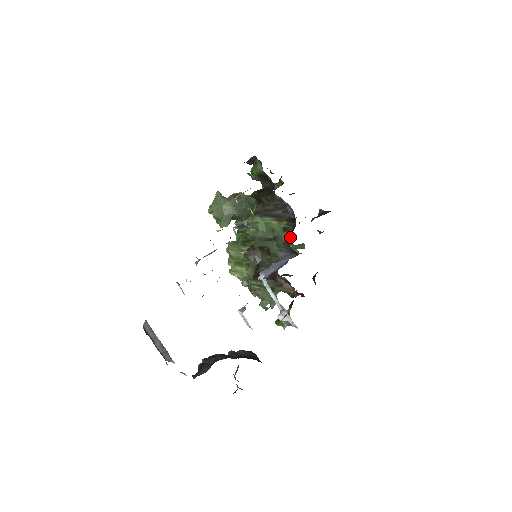
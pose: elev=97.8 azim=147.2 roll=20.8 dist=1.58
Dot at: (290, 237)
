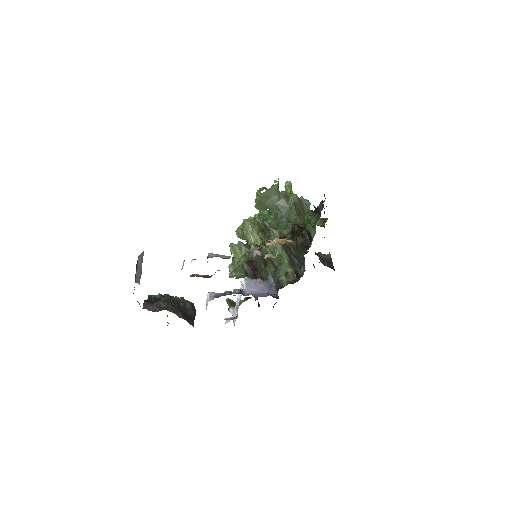
Dot at: (285, 284)
